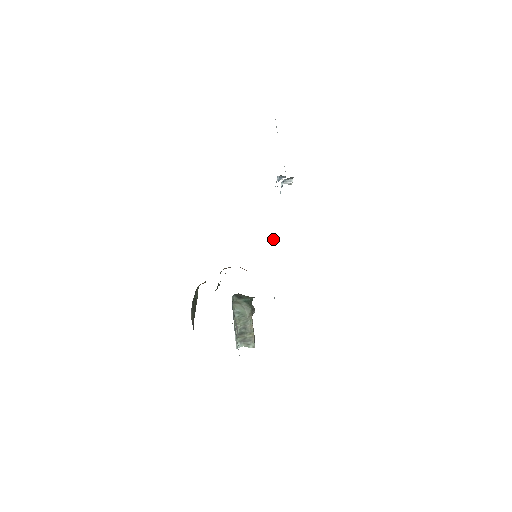
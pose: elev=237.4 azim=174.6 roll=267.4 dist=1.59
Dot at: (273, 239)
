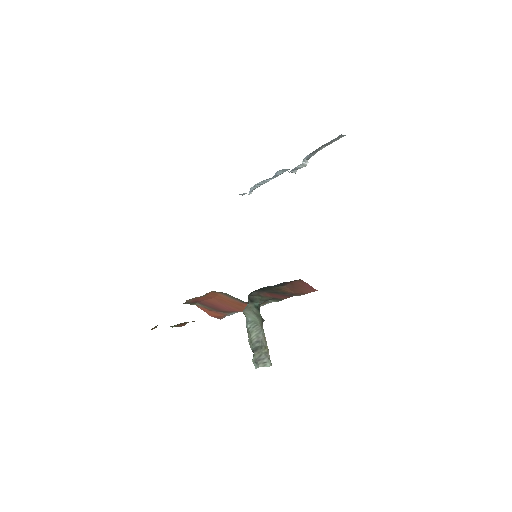
Dot at: occluded
